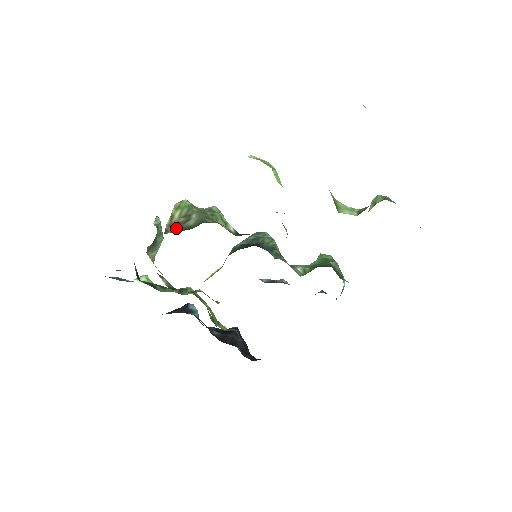
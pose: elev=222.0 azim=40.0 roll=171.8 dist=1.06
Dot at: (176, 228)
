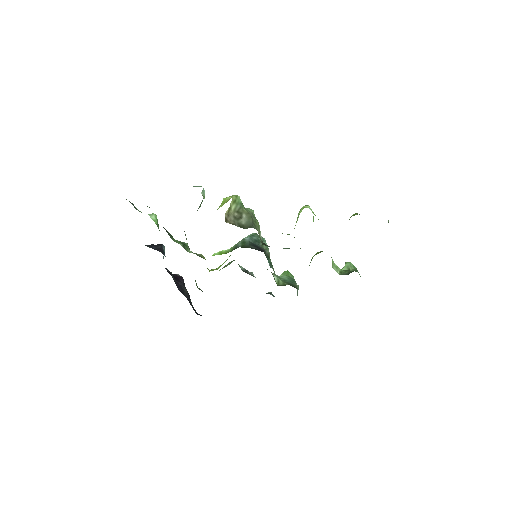
Dot at: (233, 221)
